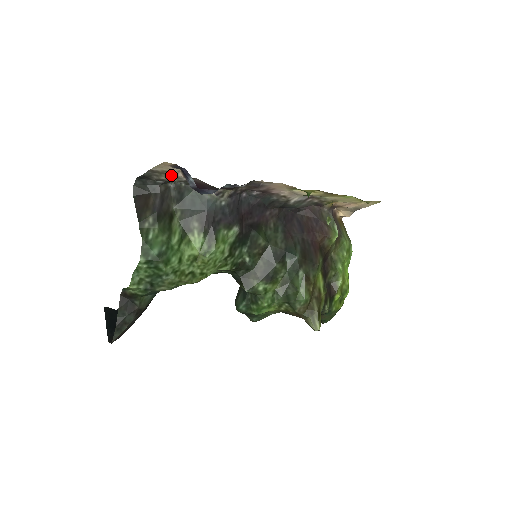
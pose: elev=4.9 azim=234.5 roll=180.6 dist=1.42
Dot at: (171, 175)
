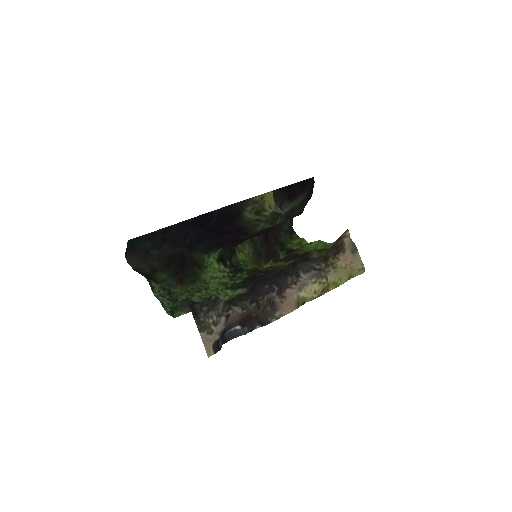
Dot at: (213, 326)
